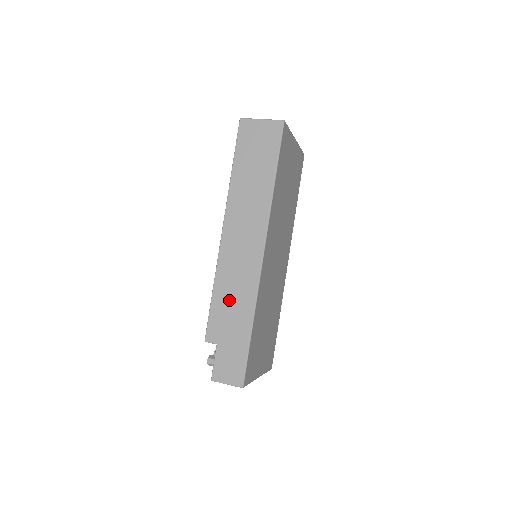
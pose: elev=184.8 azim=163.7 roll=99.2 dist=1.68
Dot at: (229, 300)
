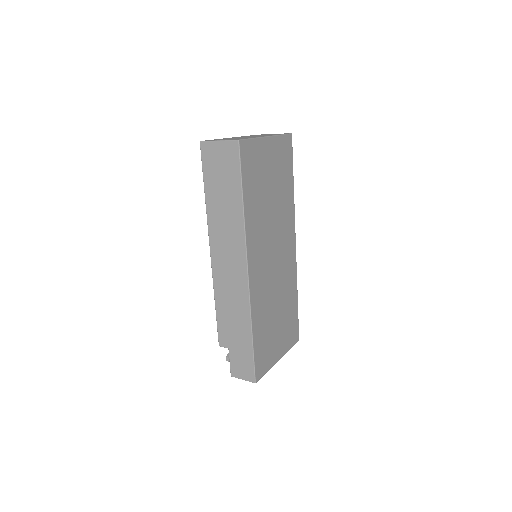
Dot at: (229, 313)
